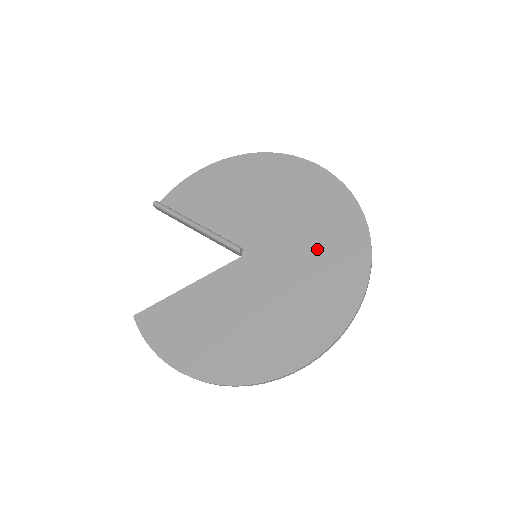
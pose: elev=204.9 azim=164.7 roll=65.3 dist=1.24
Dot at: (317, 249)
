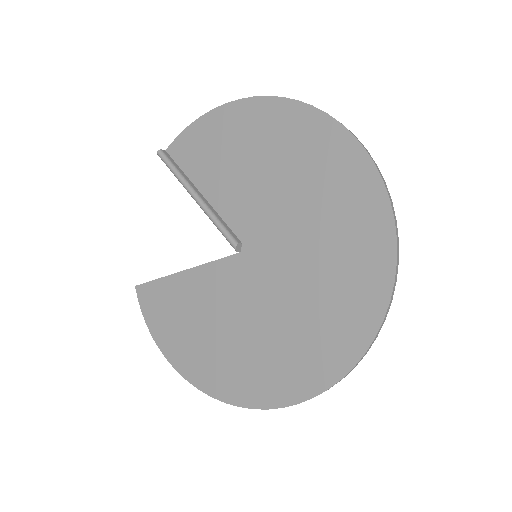
Dot at: (324, 272)
